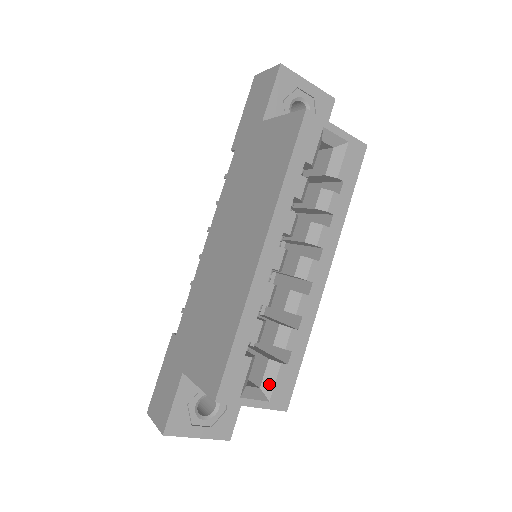
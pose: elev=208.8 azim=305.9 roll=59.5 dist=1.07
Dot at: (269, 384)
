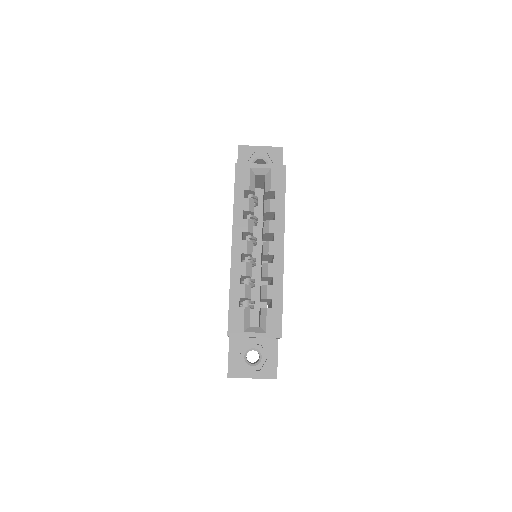
Dot at: (264, 323)
